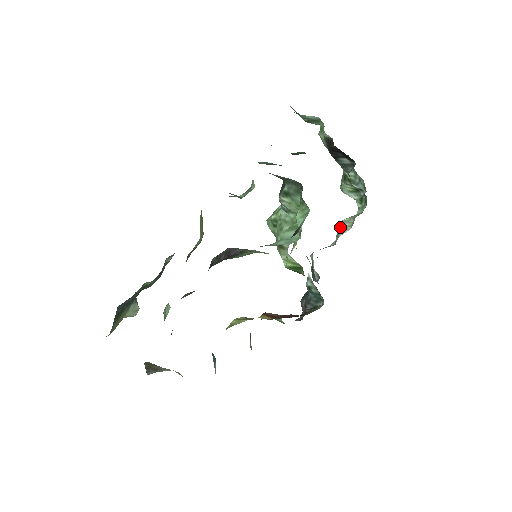
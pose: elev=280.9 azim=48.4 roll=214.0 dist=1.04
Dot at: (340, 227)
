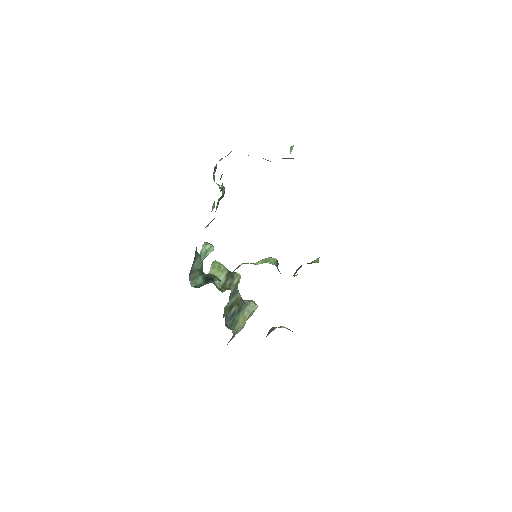
Dot at: occluded
